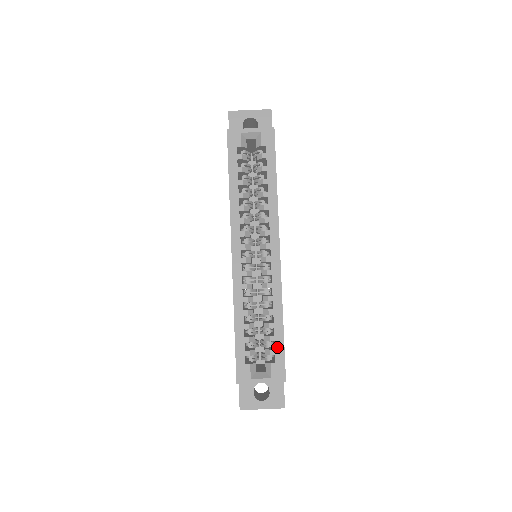
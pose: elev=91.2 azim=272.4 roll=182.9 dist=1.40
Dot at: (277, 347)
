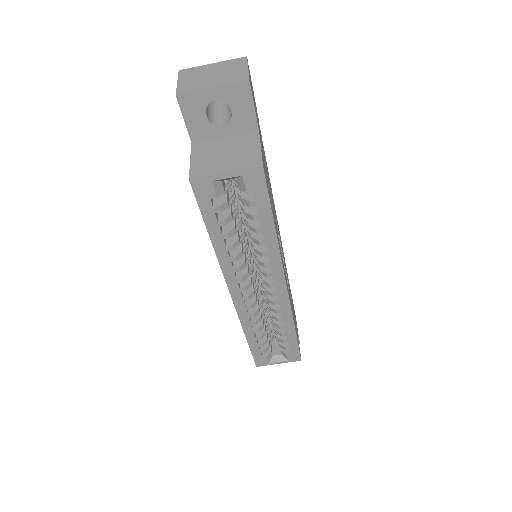
Dot at: (291, 345)
